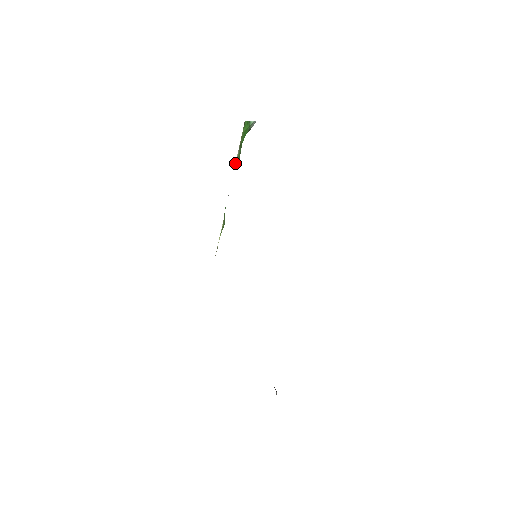
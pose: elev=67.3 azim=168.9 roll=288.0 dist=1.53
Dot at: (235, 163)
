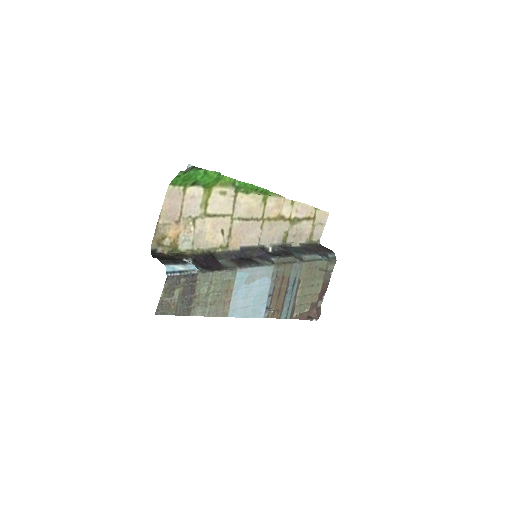
Dot at: (207, 187)
